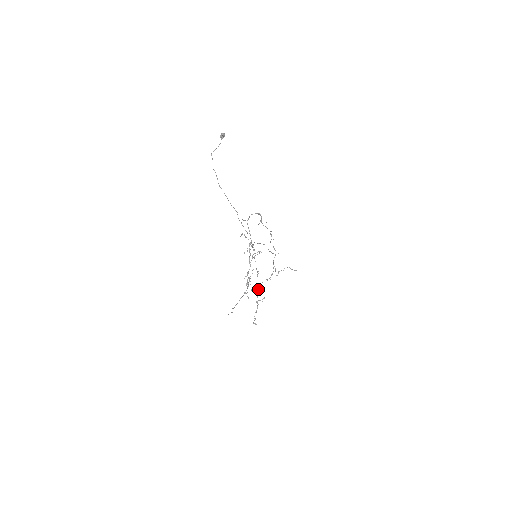
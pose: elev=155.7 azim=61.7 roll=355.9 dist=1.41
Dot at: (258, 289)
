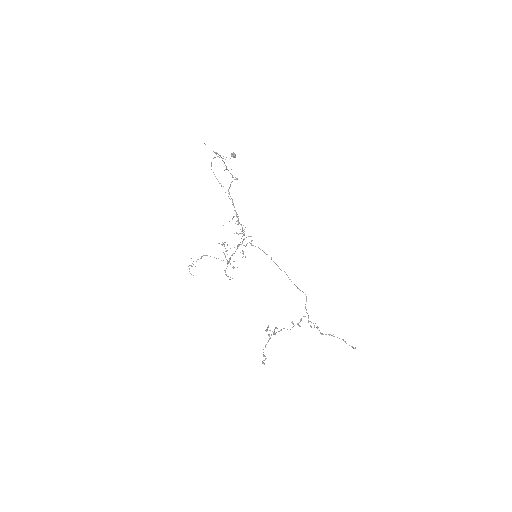
Dot at: (279, 331)
